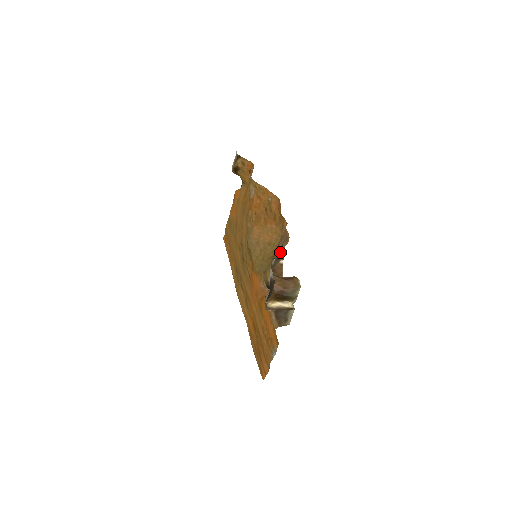
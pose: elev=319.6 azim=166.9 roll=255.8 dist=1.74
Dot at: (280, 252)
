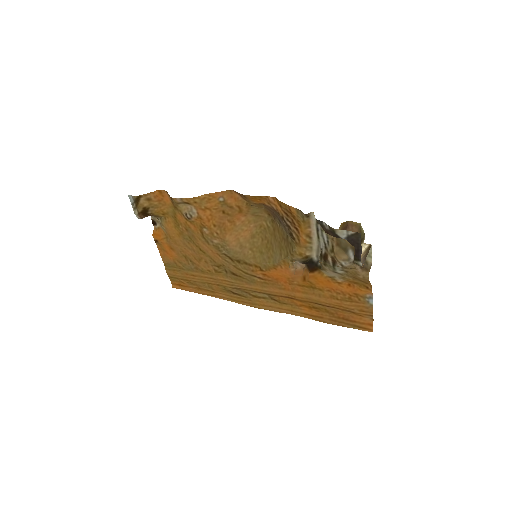
Dot at: occluded
